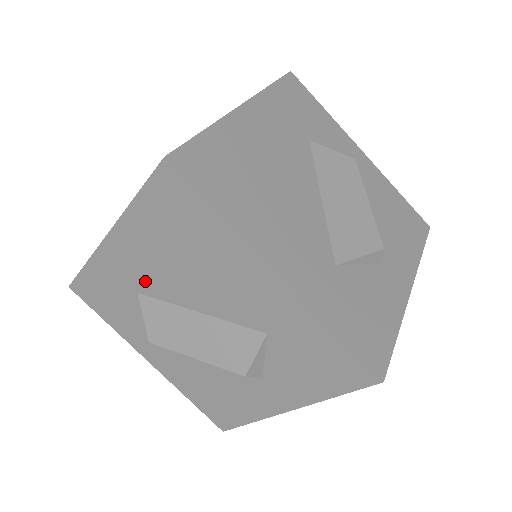
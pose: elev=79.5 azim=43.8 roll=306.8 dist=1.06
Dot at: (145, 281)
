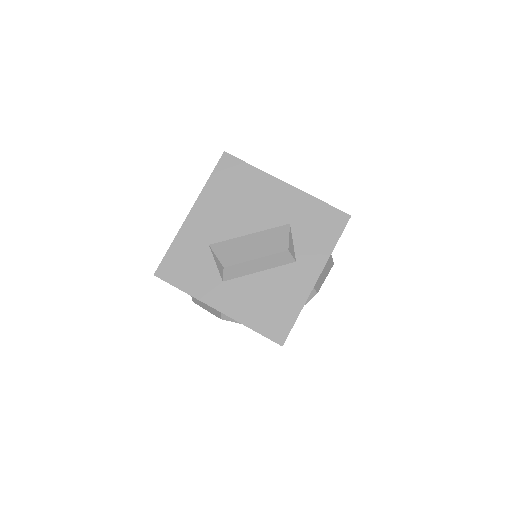
Dot at: (214, 232)
